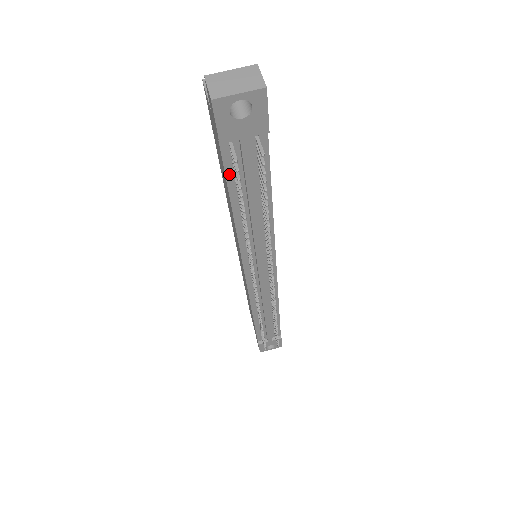
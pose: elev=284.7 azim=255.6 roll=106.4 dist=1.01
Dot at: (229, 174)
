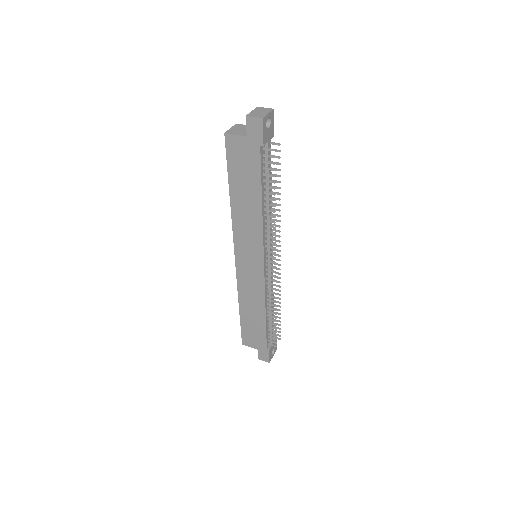
Dot at: (262, 170)
